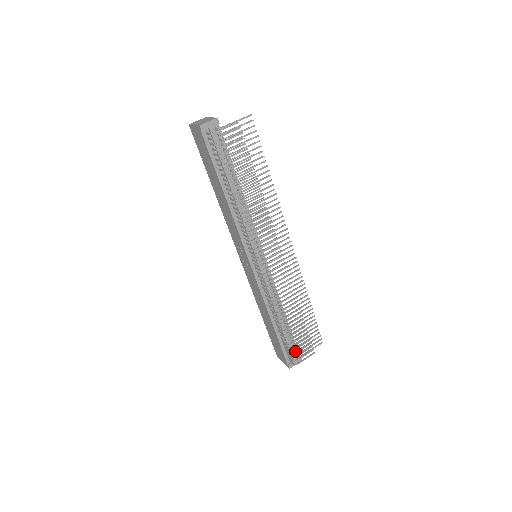
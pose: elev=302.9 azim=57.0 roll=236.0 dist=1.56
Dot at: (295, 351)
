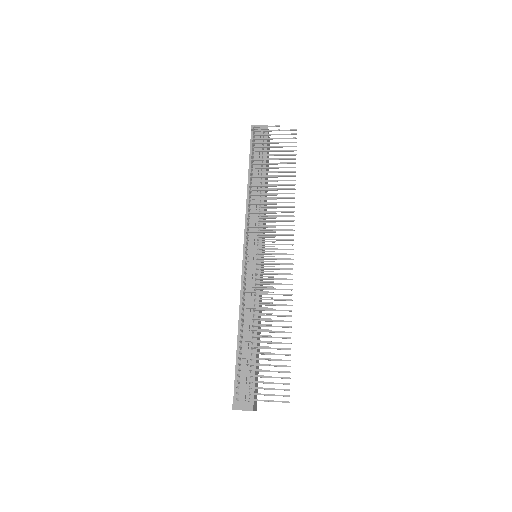
Dot at: (250, 392)
